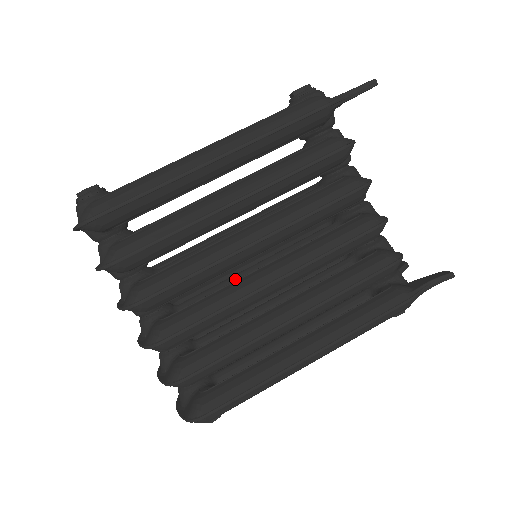
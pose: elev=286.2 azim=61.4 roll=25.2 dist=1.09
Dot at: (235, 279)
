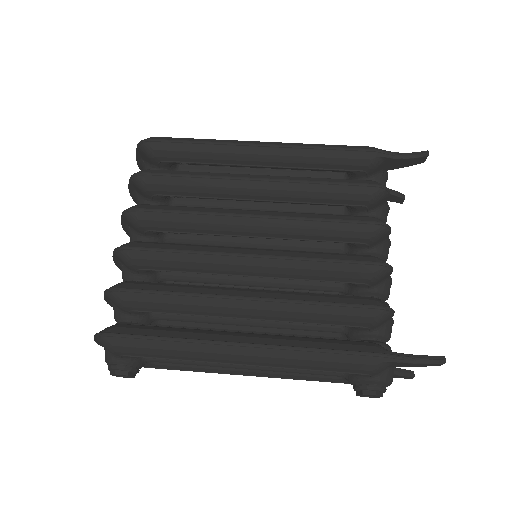
Dot at: occluded
